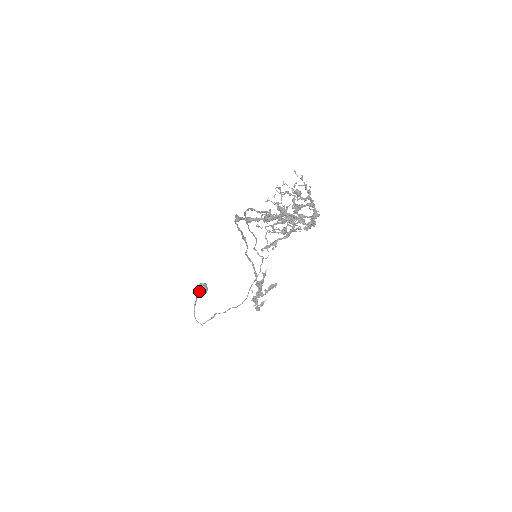
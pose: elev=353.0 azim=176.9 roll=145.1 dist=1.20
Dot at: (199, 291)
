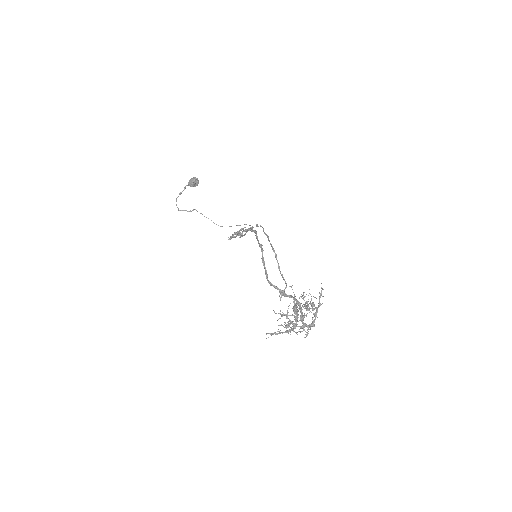
Dot at: (190, 184)
